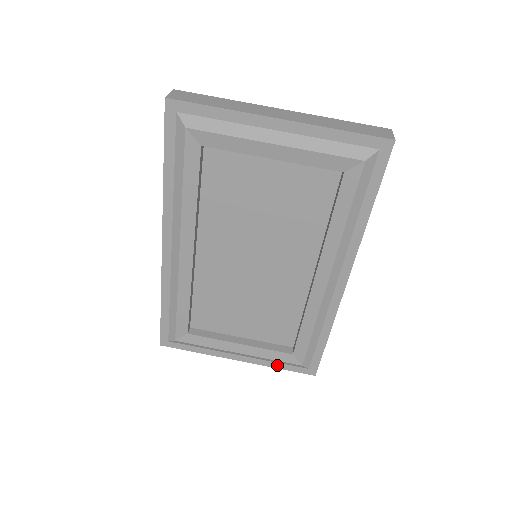
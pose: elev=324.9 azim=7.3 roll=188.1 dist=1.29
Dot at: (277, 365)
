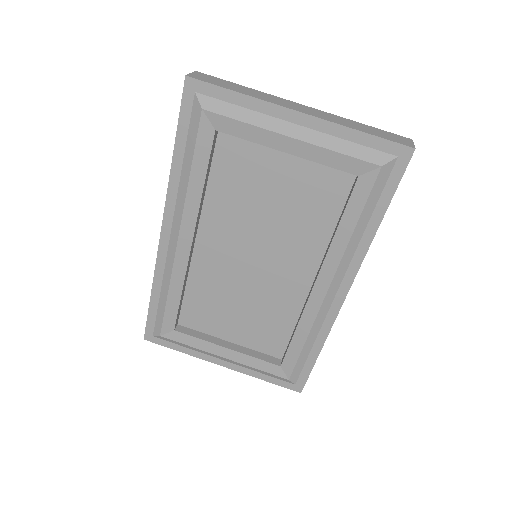
Dot at: (262, 376)
